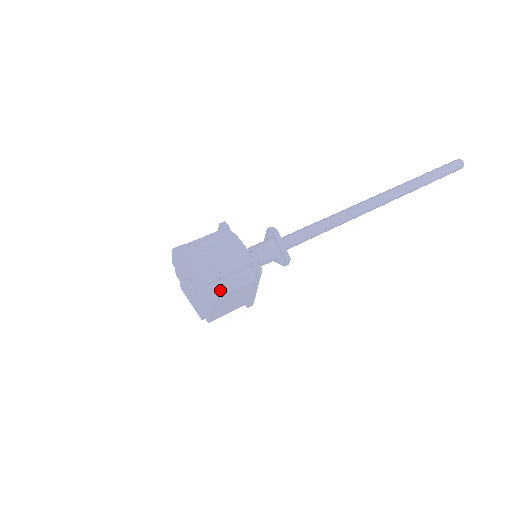
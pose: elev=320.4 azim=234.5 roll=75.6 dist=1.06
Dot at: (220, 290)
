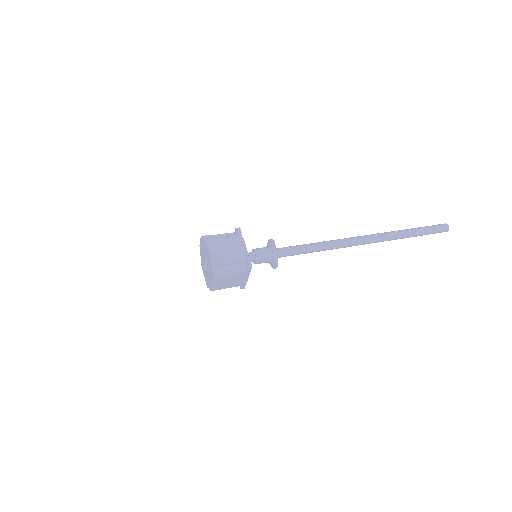
Dot at: (220, 272)
